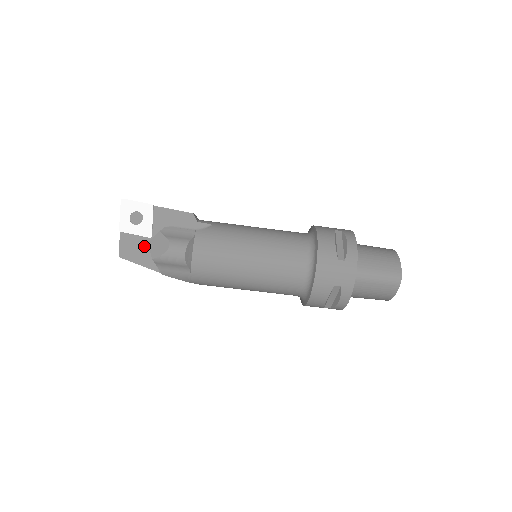
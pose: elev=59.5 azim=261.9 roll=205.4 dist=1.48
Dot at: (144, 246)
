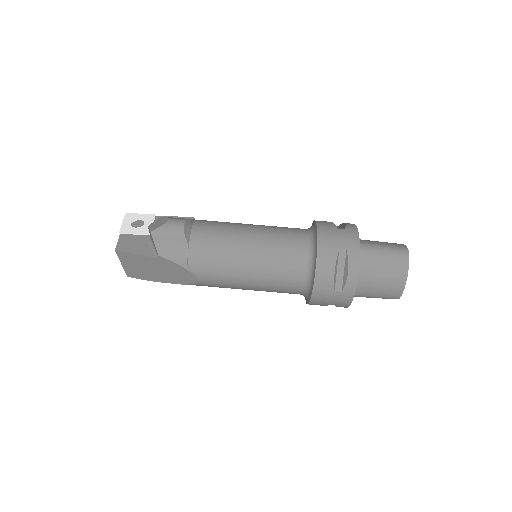
Dot at: (142, 241)
